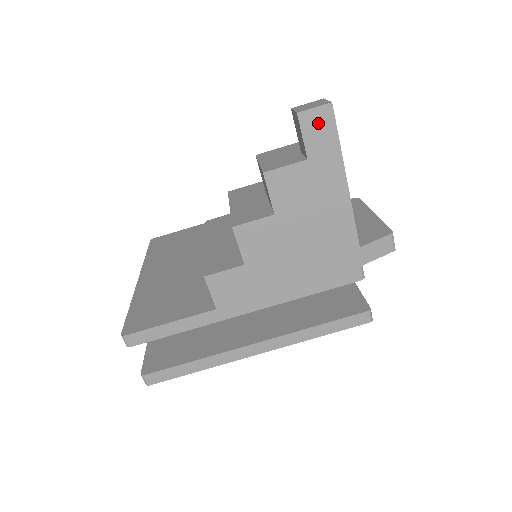
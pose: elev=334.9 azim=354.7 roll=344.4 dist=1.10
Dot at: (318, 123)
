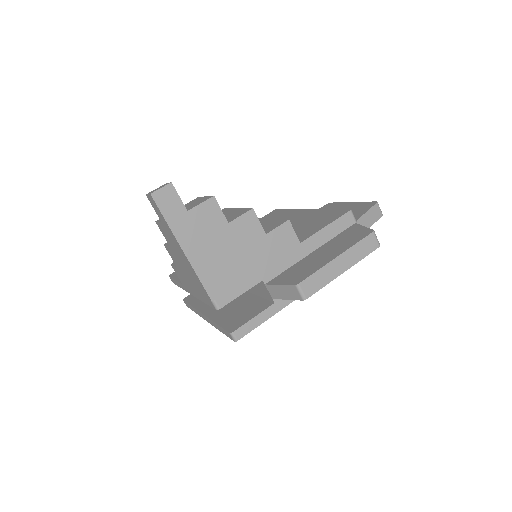
Dot at: (153, 203)
